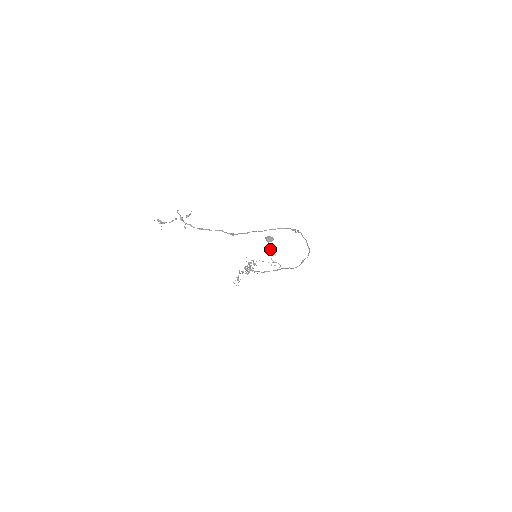
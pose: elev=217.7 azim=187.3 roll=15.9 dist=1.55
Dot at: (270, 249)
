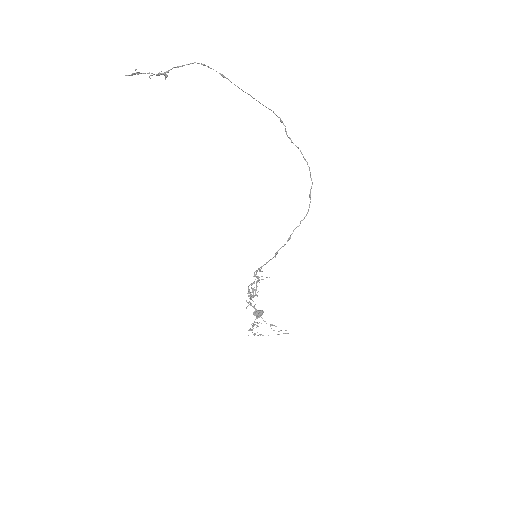
Dot at: occluded
